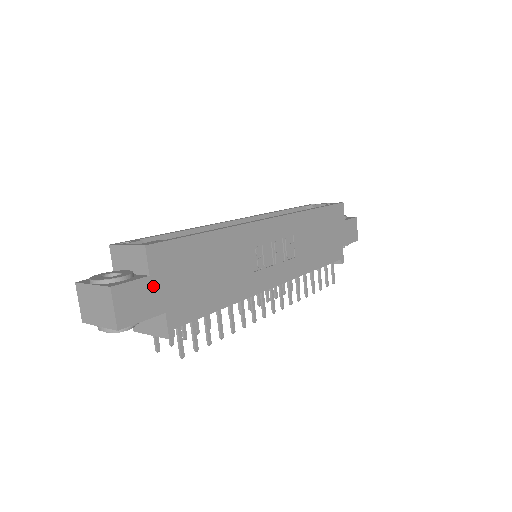
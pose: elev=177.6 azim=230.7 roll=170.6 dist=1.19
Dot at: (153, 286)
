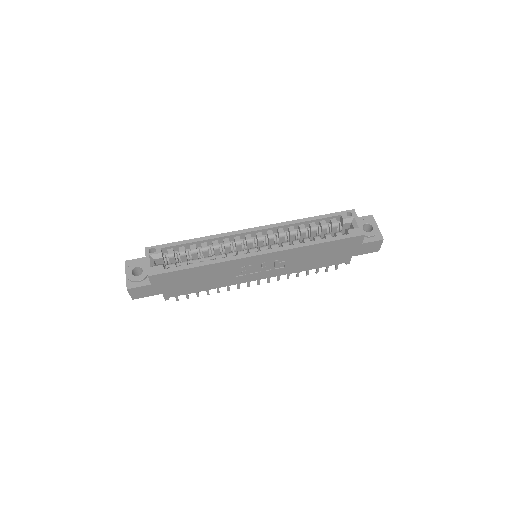
Dot at: (154, 287)
